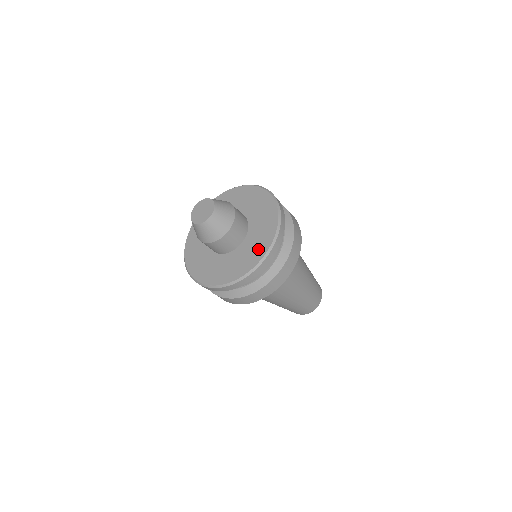
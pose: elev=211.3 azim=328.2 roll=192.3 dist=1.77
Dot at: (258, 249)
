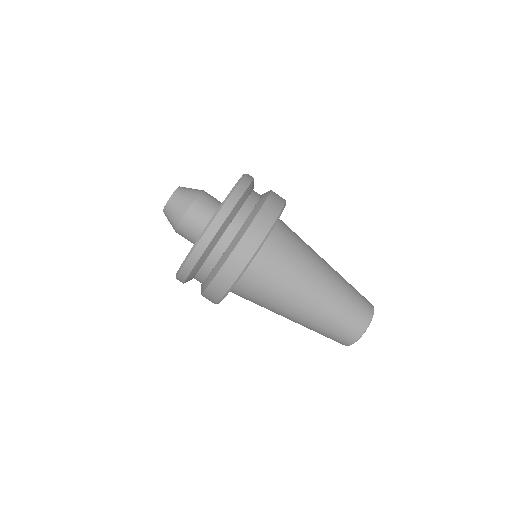
Dot at: occluded
